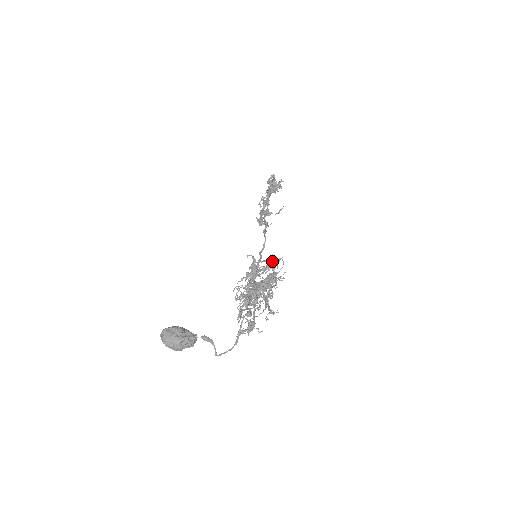
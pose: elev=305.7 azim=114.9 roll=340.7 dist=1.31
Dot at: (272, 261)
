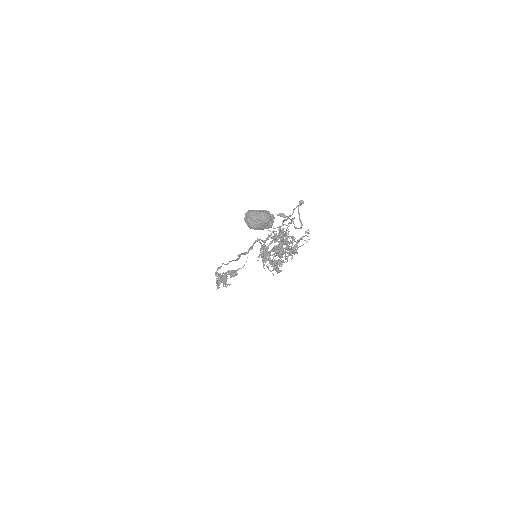
Dot at: occluded
